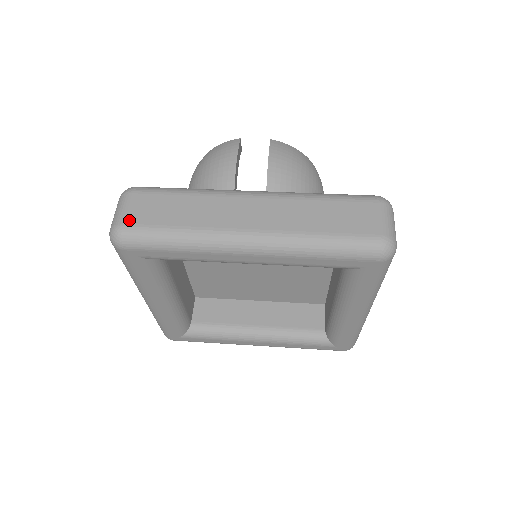
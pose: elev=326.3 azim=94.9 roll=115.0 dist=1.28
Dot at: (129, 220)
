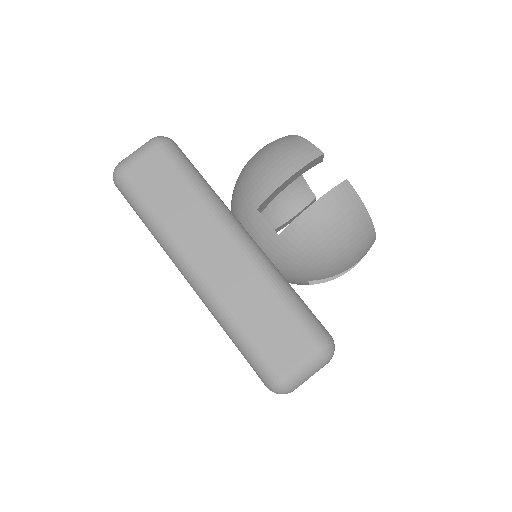
Dot at: (132, 171)
